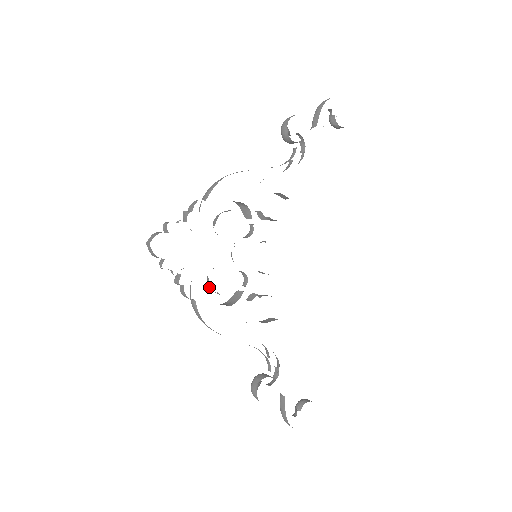
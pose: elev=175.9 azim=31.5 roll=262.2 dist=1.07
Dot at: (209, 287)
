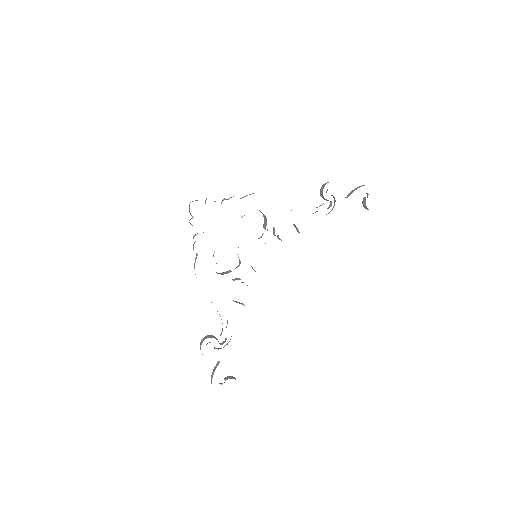
Dot at: (213, 255)
